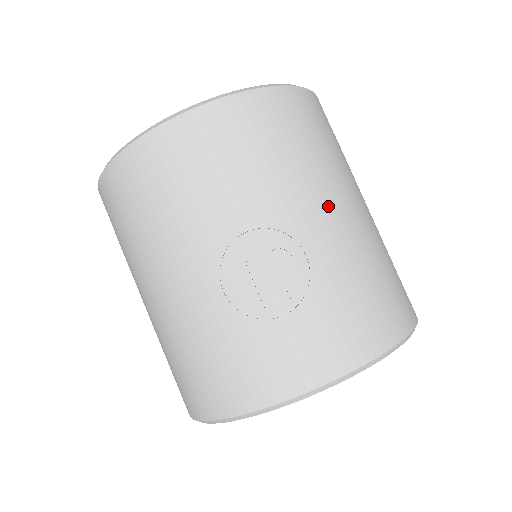
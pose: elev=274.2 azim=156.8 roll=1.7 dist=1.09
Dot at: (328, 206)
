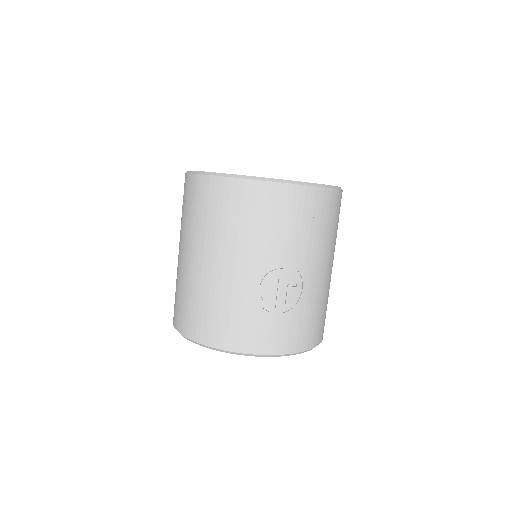
Dot at: (323, 266)
